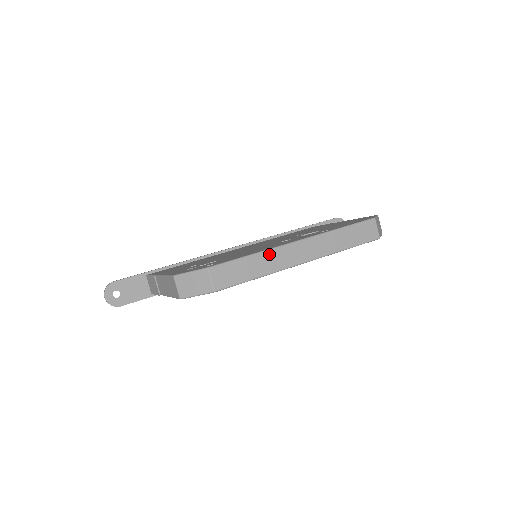
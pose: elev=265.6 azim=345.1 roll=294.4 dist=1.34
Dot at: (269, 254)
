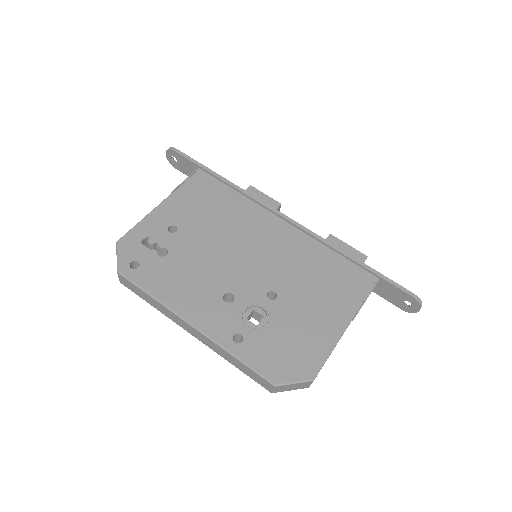
Dot at: (164, 308)
